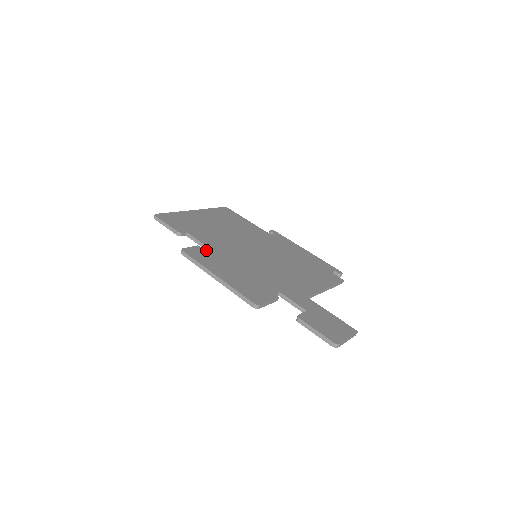
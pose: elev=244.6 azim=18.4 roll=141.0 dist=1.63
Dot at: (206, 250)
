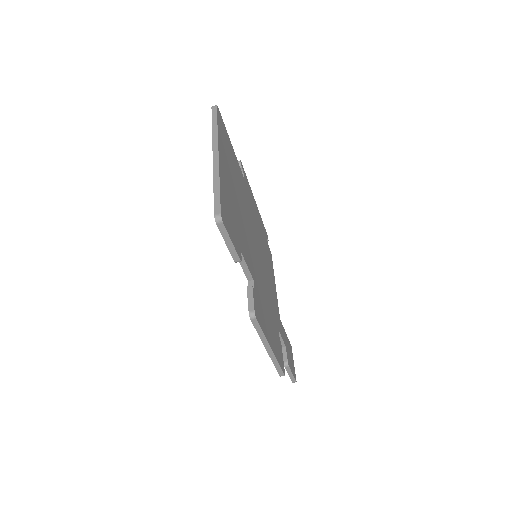
Dot at: (256, 292)
